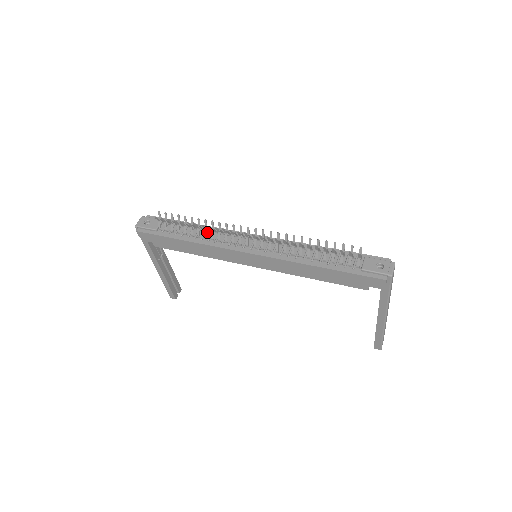
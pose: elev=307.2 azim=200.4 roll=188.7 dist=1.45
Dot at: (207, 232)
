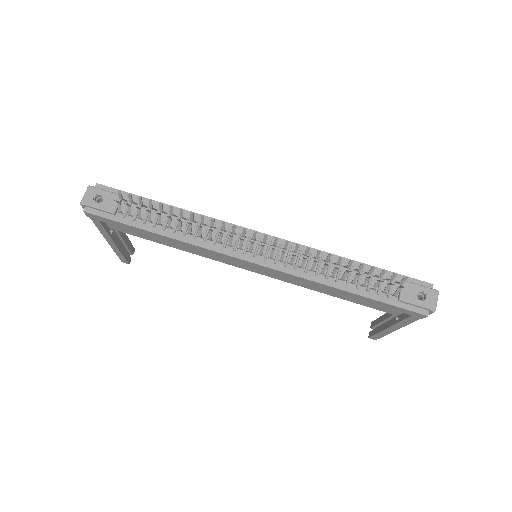
Dot at: (190, 222)
